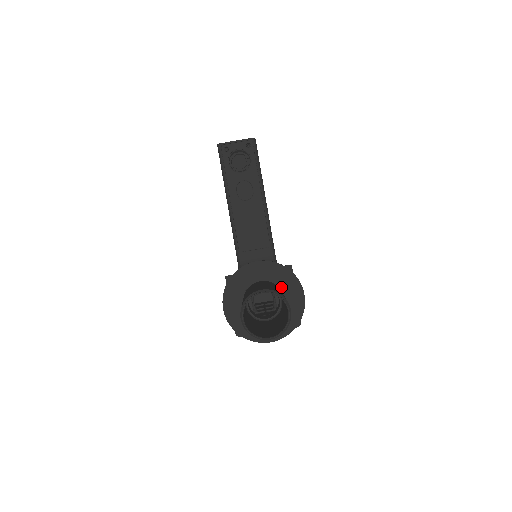
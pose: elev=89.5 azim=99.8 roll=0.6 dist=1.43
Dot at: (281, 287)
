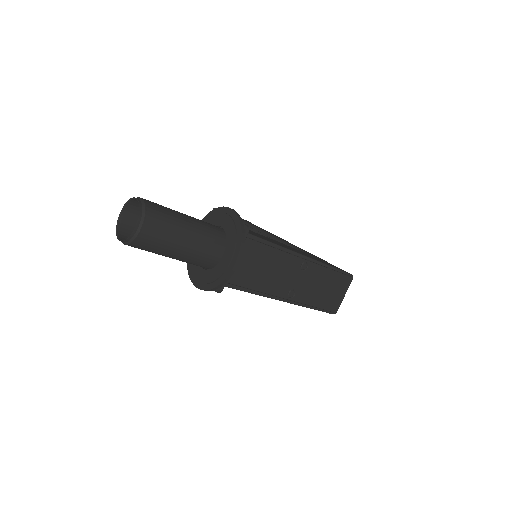
Dot at: occluded
